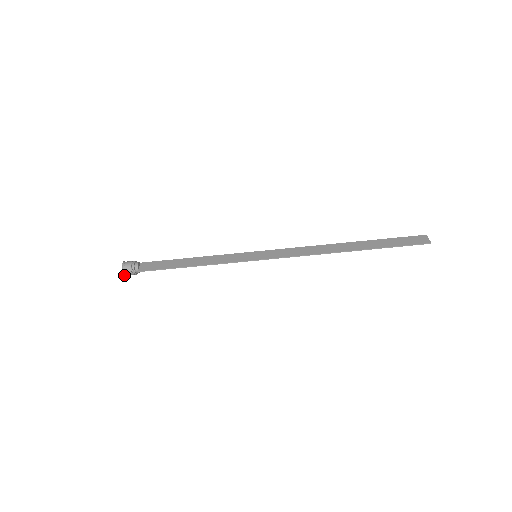
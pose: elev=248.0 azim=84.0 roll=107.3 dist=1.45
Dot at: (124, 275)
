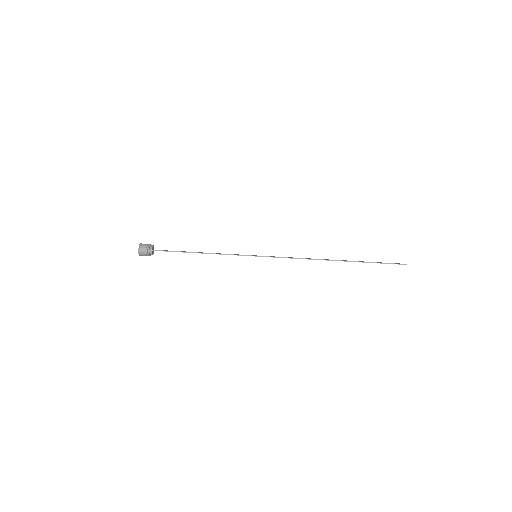
Dot at: (138, 252)
